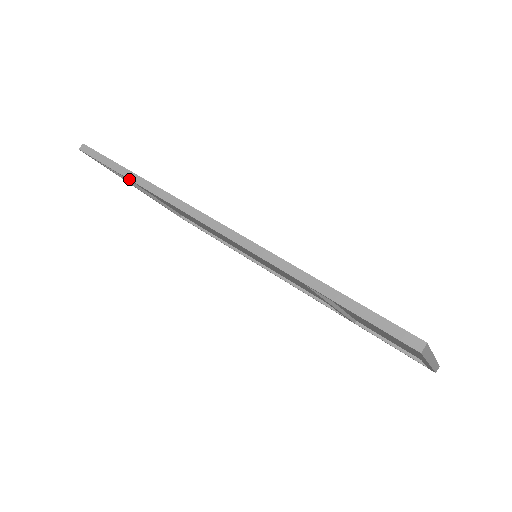
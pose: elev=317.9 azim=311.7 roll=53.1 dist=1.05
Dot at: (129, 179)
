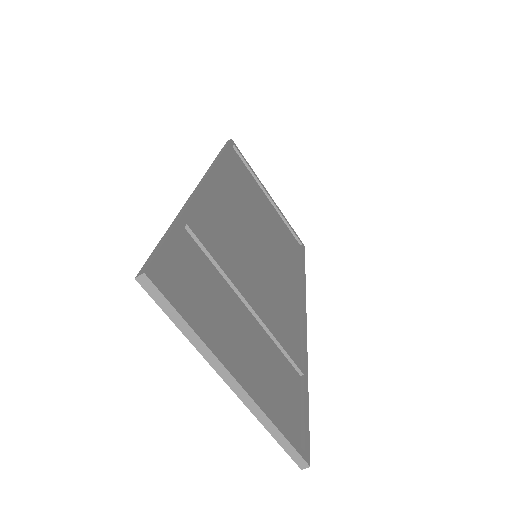
Dot at: (216, 157)
